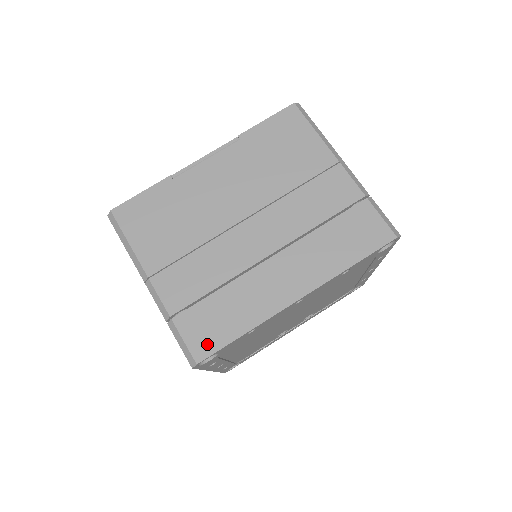
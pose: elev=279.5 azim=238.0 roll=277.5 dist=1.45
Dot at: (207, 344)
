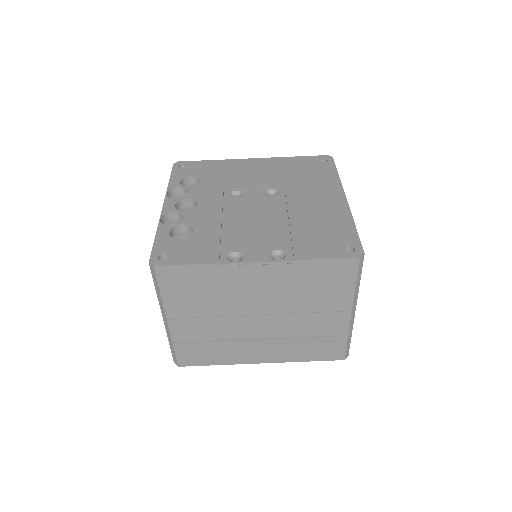
Dot at: (190, 361)
